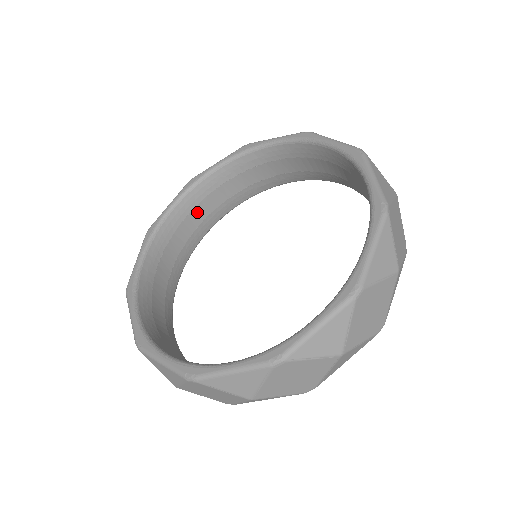
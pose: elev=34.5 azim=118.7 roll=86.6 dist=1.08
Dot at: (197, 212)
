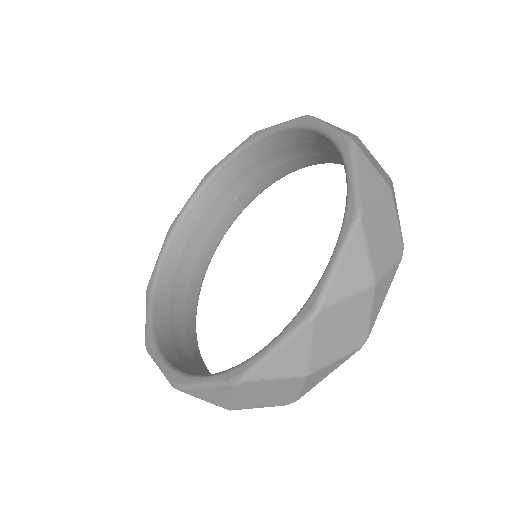
Dot at: (187, 255)
